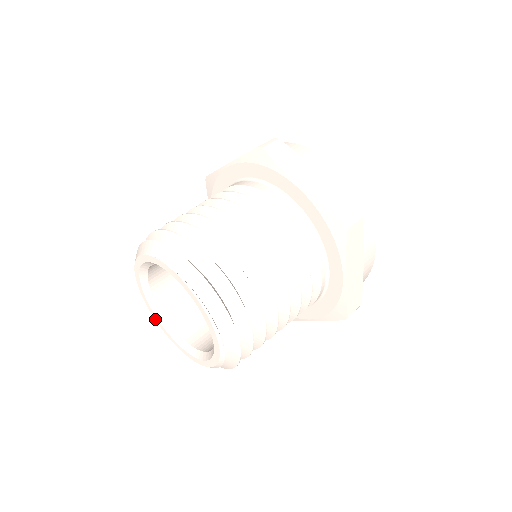
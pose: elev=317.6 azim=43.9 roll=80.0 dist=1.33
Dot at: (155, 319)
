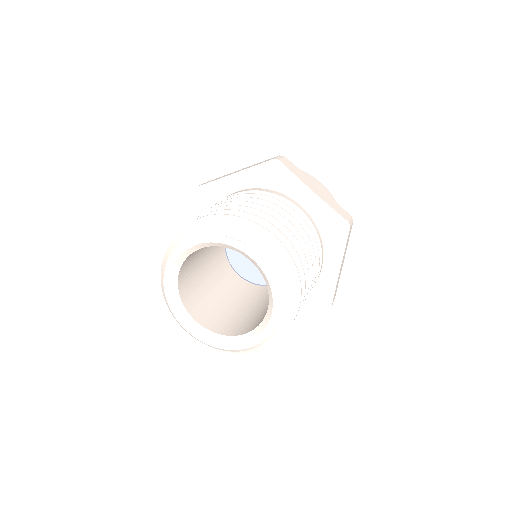
Dot at: (173, 313)
